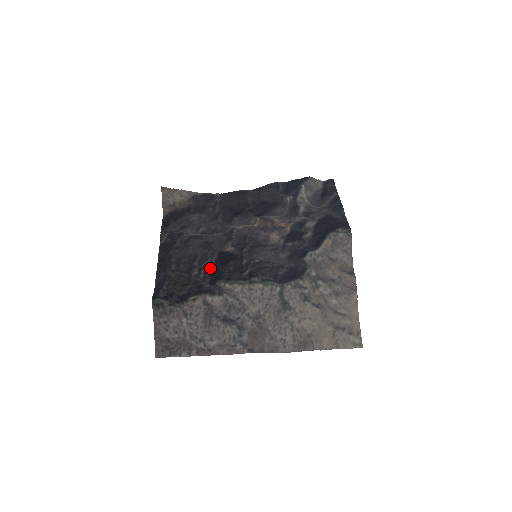
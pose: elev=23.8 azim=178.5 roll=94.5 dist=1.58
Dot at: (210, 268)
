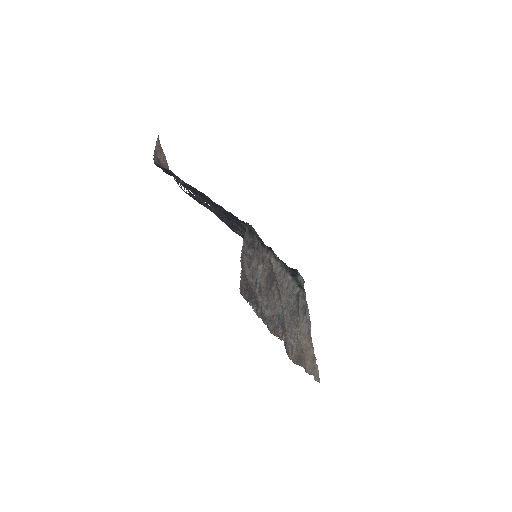
Dot at: (243, 237)
